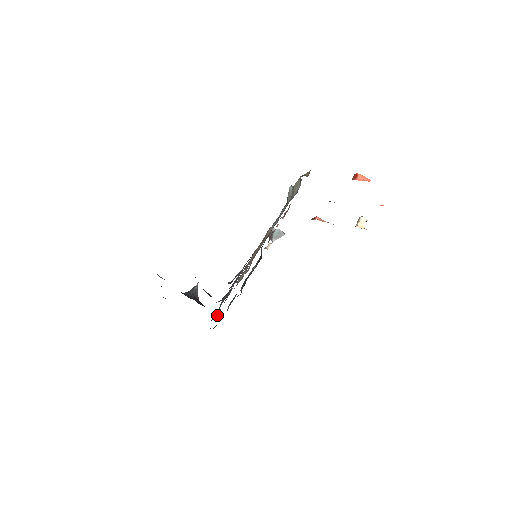
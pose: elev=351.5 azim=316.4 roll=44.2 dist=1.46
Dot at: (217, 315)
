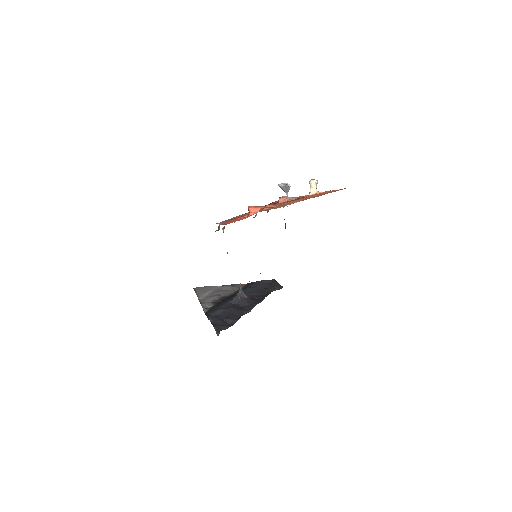
Dot at: occluded
